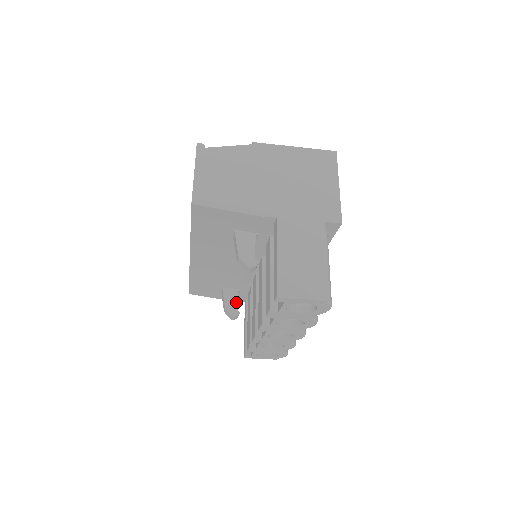
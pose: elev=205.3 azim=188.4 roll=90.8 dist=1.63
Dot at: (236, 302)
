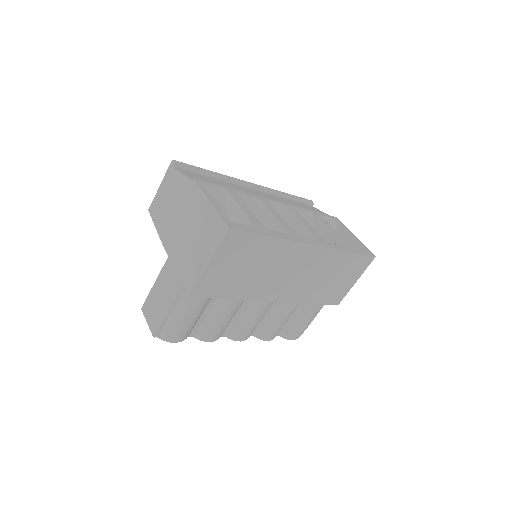
Dot at: occluded
